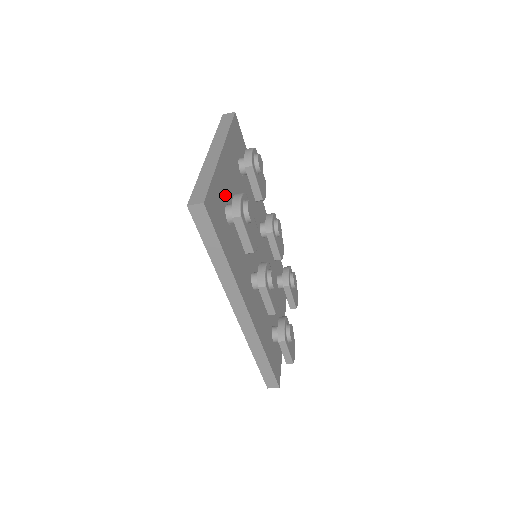
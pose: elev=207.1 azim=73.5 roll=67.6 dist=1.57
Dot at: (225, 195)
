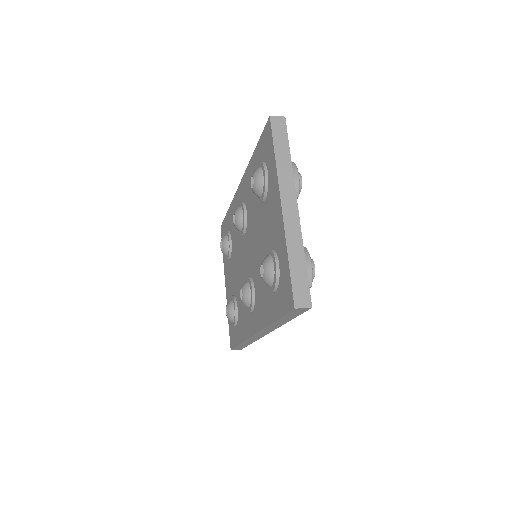
Dot at: occluded
